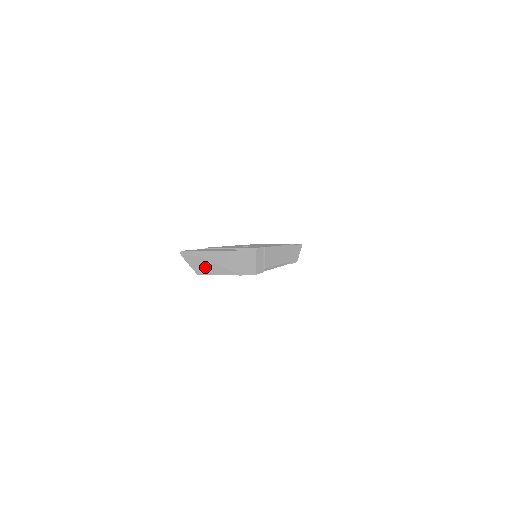
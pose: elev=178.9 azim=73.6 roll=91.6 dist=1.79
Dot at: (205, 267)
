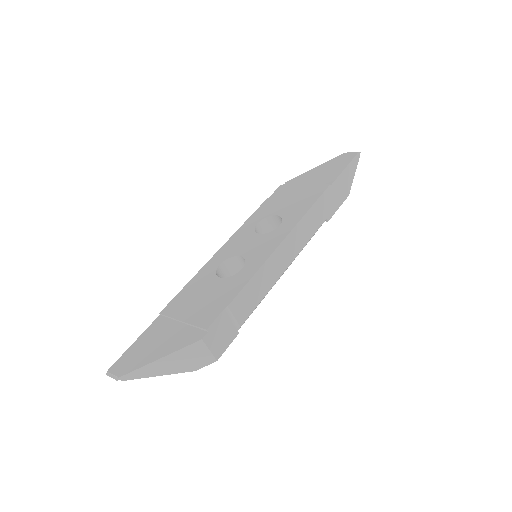
Dot at: occluded
